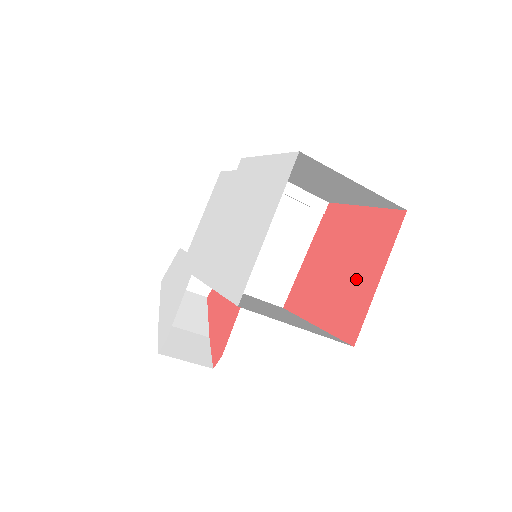
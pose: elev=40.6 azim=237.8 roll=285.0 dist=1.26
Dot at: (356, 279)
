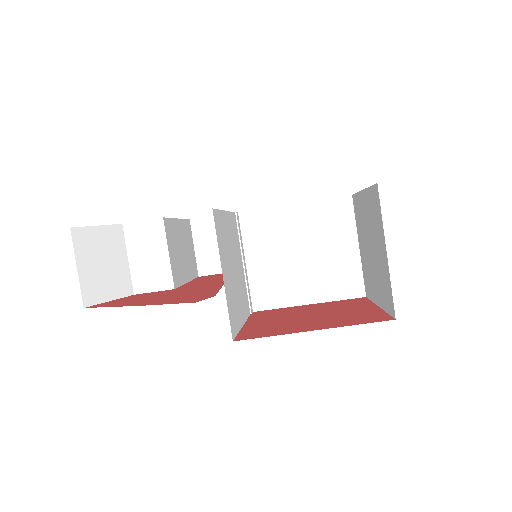
Dot at: (348, 312)
